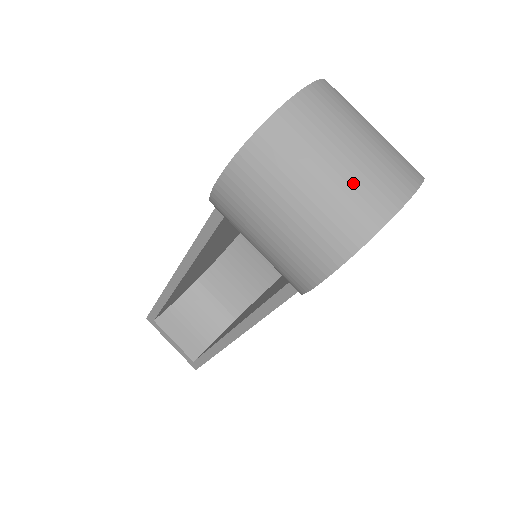
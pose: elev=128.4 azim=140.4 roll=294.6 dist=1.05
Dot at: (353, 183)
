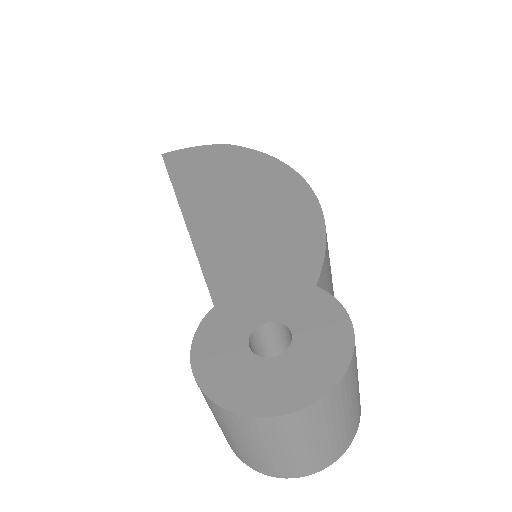
Dot at: (274, 461)
